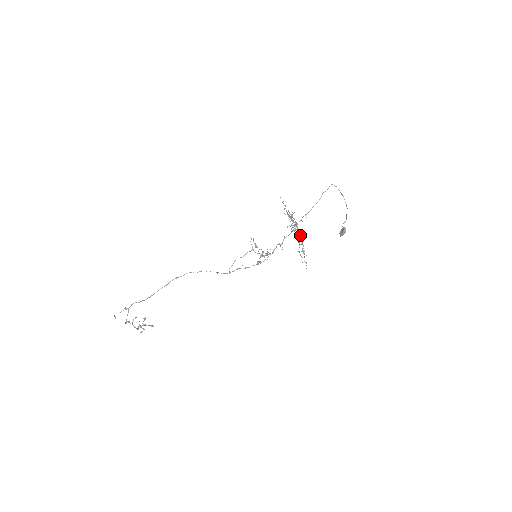
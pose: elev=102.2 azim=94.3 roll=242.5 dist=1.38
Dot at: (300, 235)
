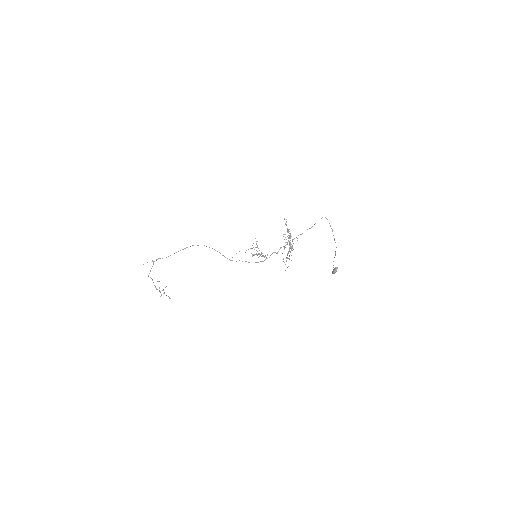
Dot at: (291, 248)
